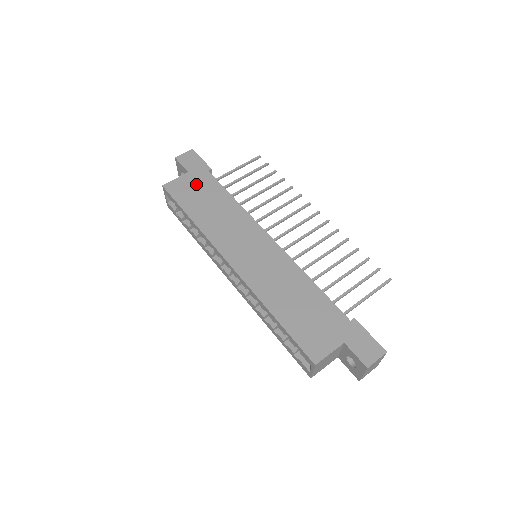
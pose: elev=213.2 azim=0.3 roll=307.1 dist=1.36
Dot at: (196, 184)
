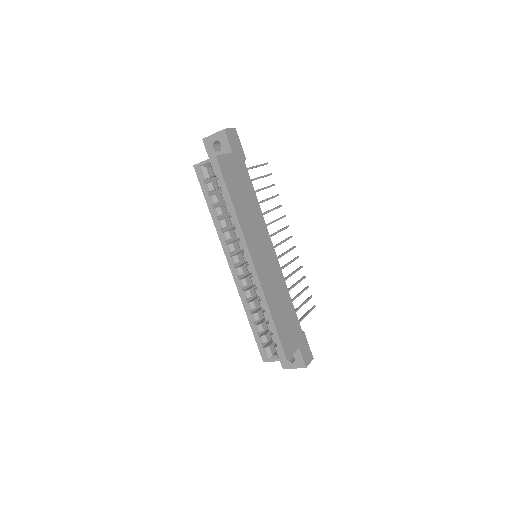
Dot at: (237, 170)
